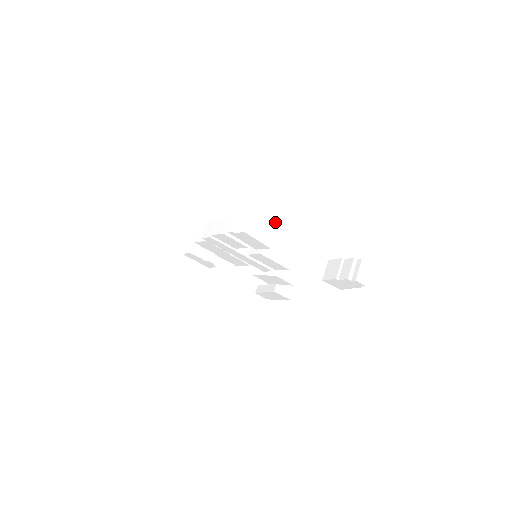
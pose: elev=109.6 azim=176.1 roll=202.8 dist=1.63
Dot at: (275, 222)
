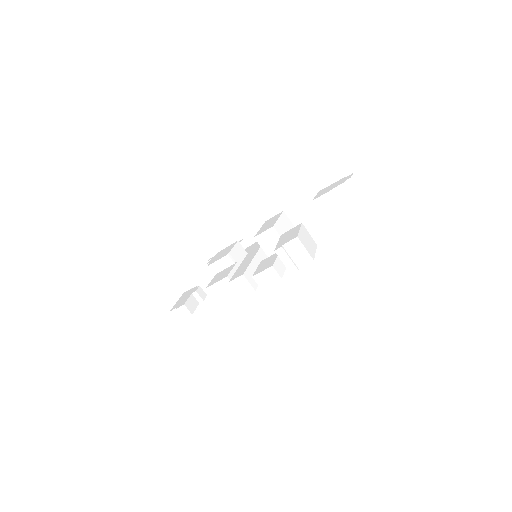
Dot at: (301, 225)
